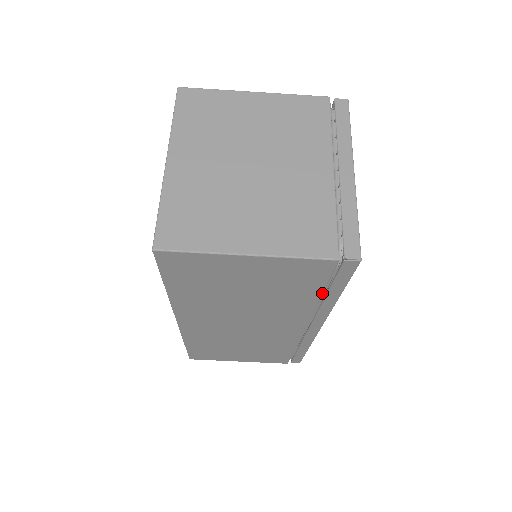
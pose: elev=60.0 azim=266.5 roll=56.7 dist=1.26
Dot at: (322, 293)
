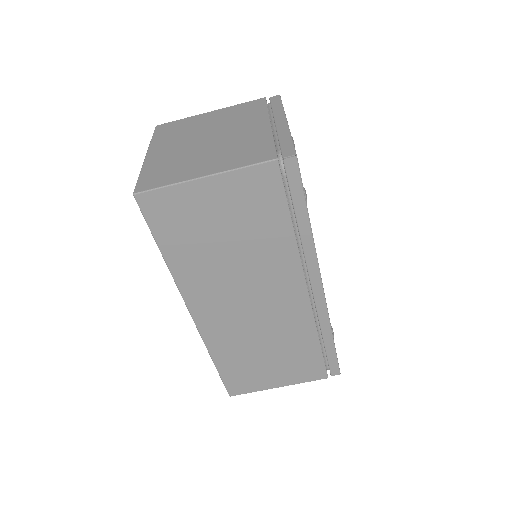
Dot at: (291, 219)
